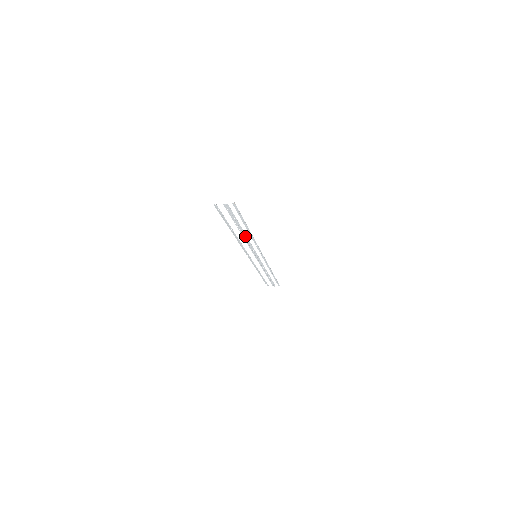
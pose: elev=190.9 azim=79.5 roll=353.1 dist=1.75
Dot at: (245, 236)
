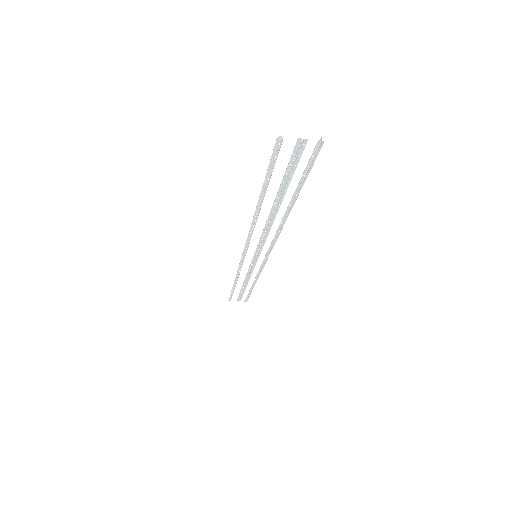
Dot at: (272, 219)
